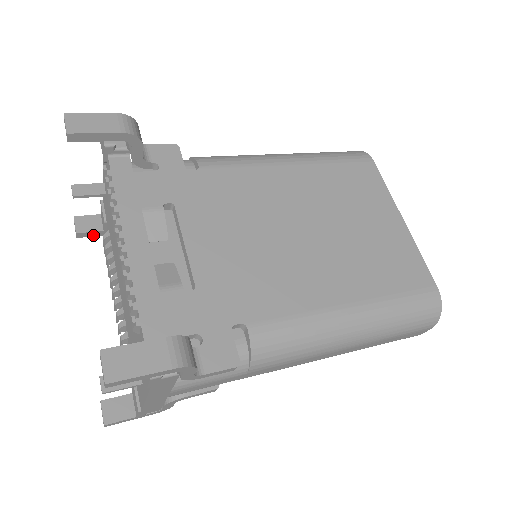
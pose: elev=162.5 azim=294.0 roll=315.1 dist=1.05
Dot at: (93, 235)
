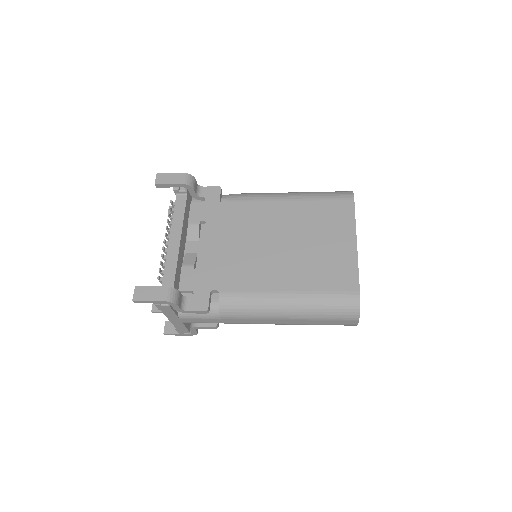
Dot at: occluded
